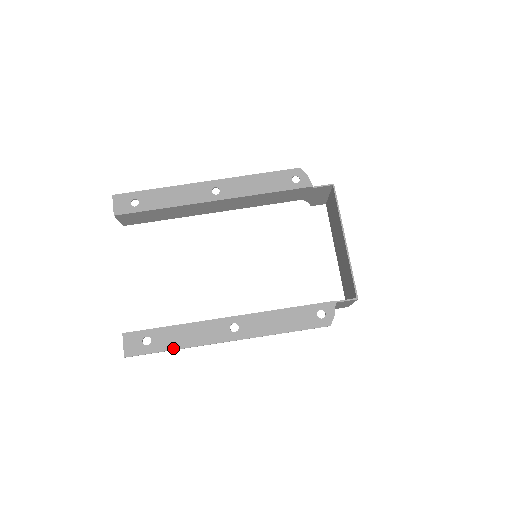
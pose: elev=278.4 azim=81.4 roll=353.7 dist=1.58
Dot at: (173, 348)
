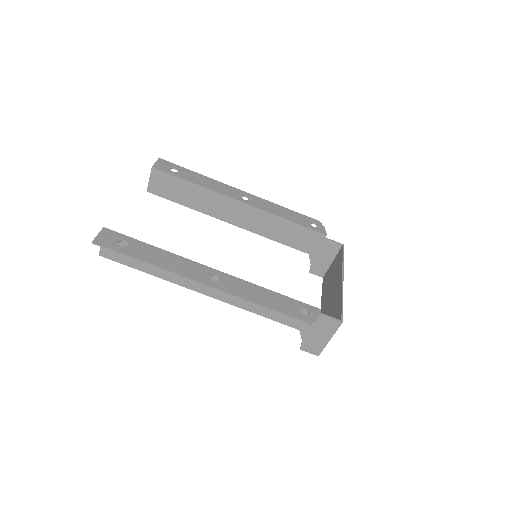
Dot at: (146, 261)
